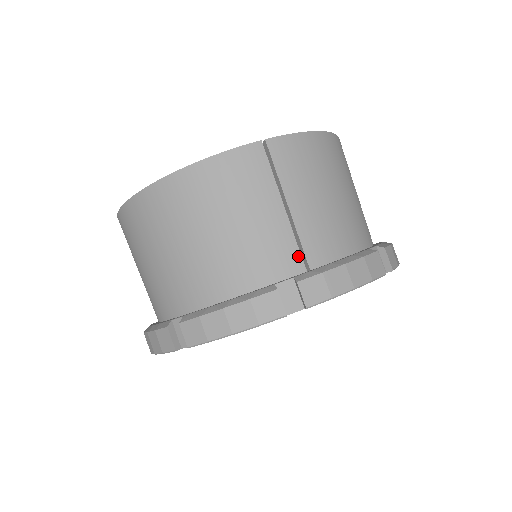
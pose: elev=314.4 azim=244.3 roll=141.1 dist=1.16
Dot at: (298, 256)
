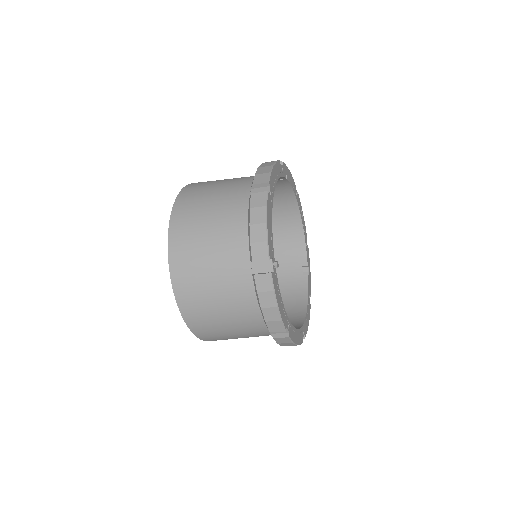
Dot at: occluded
